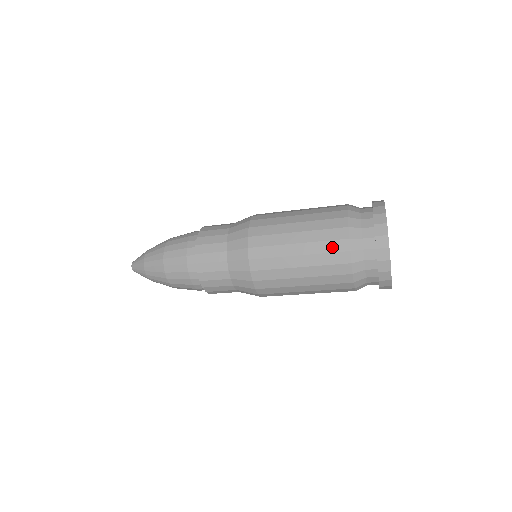
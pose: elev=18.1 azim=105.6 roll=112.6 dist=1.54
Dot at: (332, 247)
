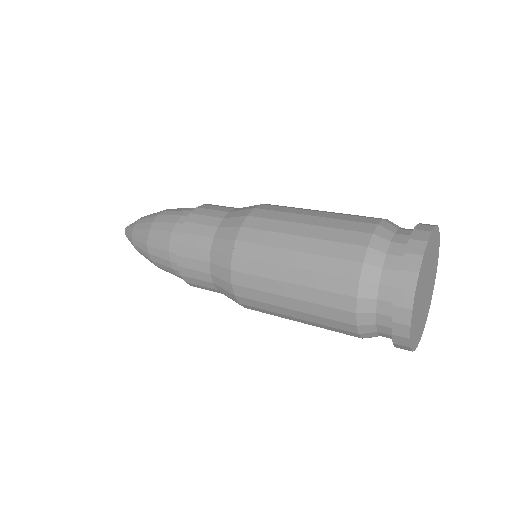
Dot at: (334, 285)
